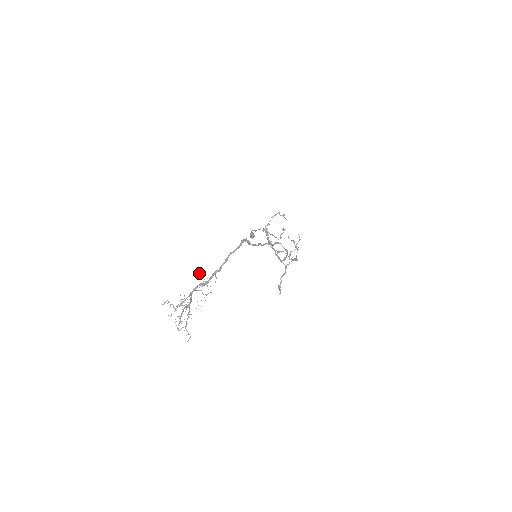
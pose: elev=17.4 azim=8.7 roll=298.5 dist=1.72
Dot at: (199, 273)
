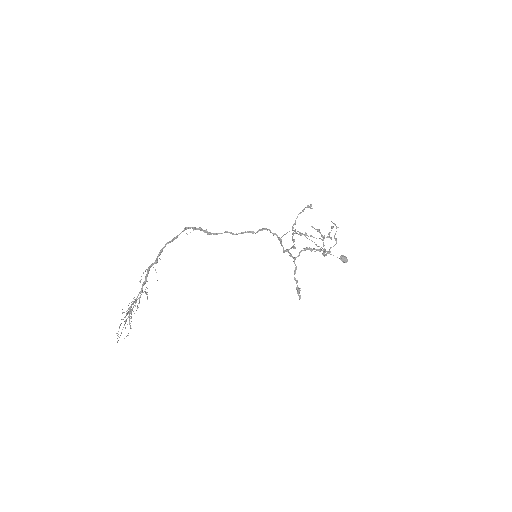
Dot at: (143, 272)
